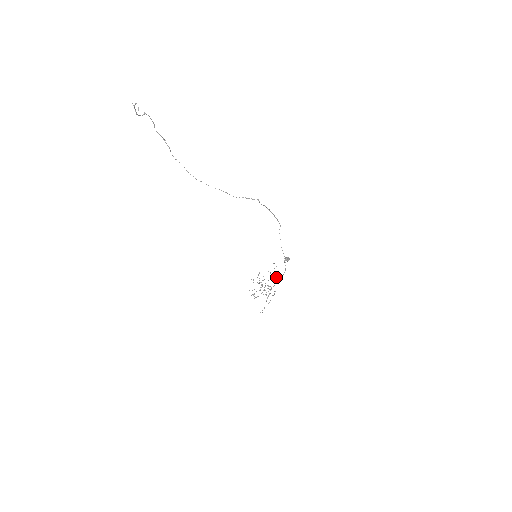
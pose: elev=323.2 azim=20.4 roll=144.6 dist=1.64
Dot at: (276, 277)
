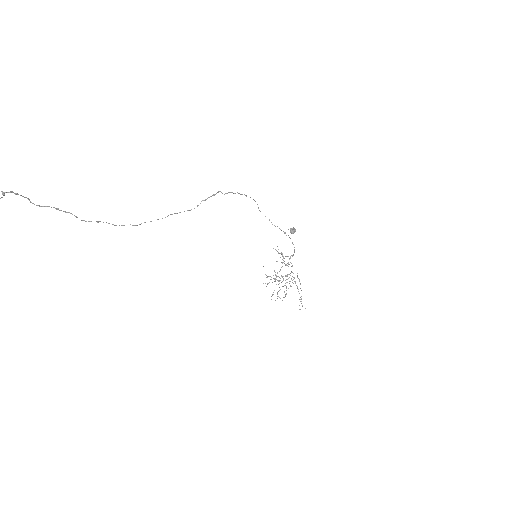
Dot at: occluded
